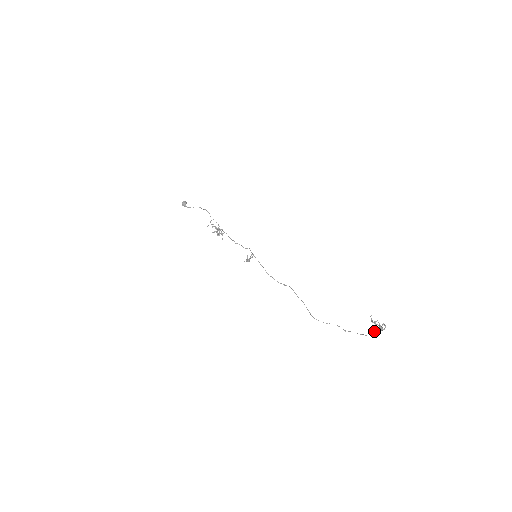
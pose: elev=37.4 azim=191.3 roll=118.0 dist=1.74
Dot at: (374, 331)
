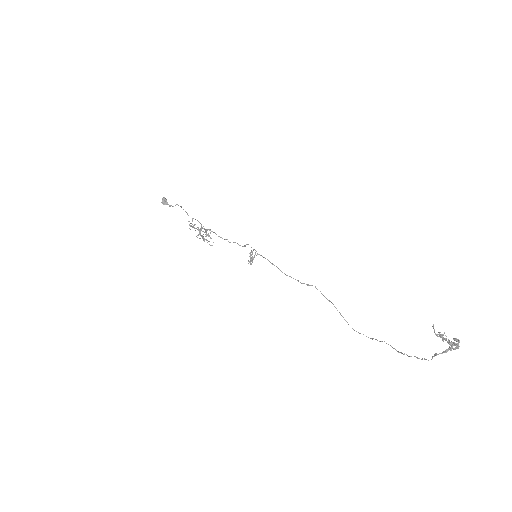
Dot at: (440, 353)
